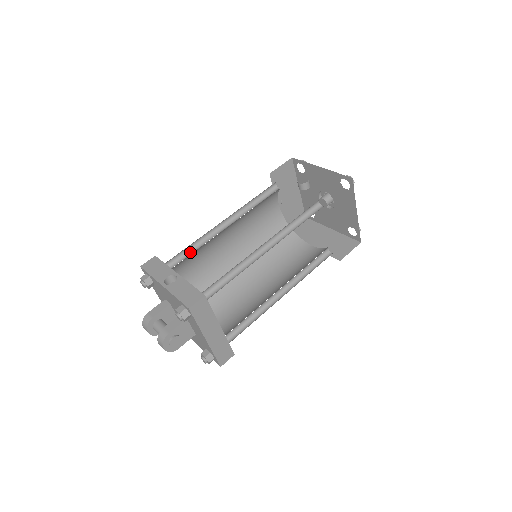
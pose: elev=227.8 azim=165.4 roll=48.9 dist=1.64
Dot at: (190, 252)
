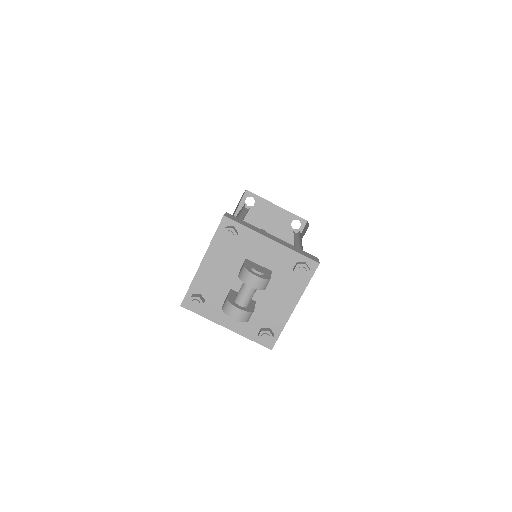
Dot at: occluded
